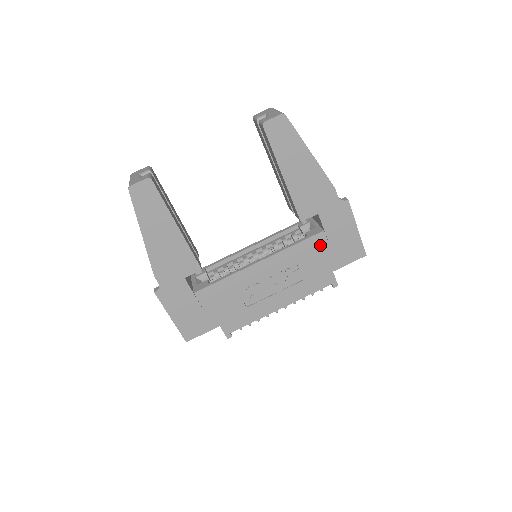
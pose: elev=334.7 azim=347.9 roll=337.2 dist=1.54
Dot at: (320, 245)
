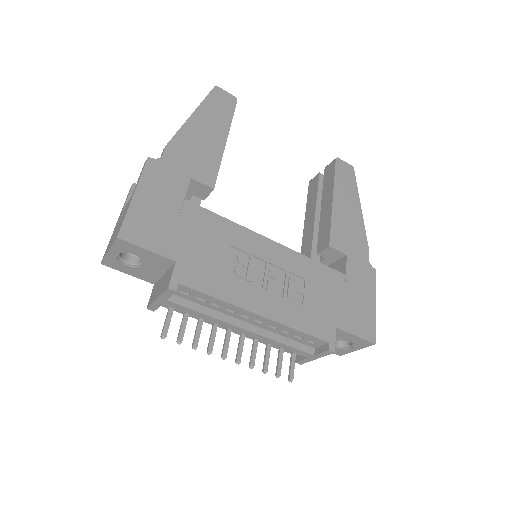
Dot at: (336, 285)
